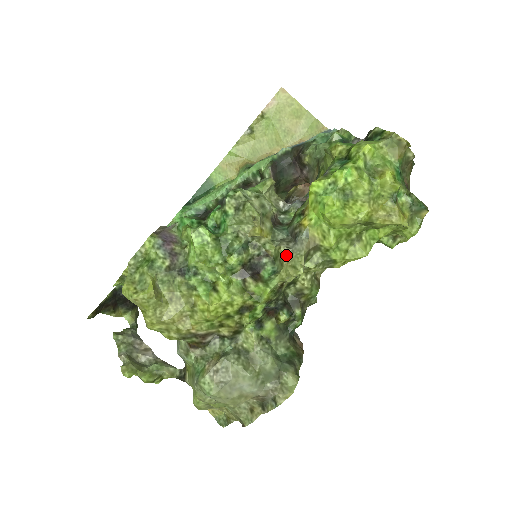
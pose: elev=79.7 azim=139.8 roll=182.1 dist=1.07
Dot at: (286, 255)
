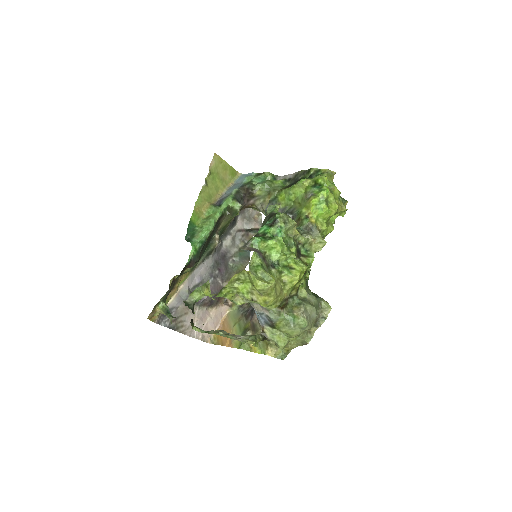
Dot at: (313, 239)
